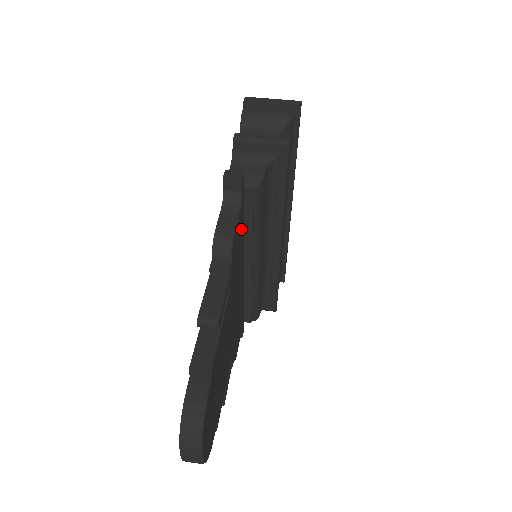
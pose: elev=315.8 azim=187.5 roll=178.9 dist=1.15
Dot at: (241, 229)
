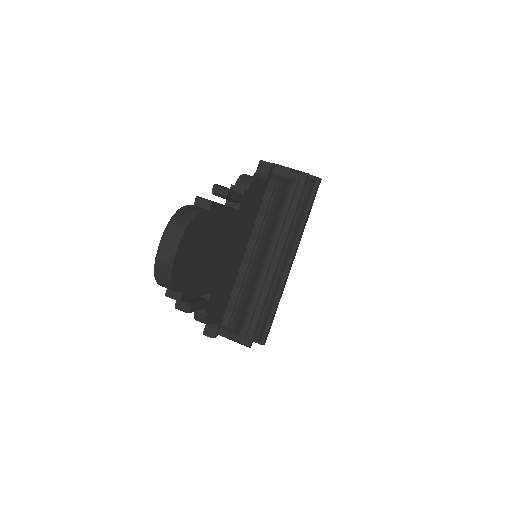
Dot at: (257, 204)
